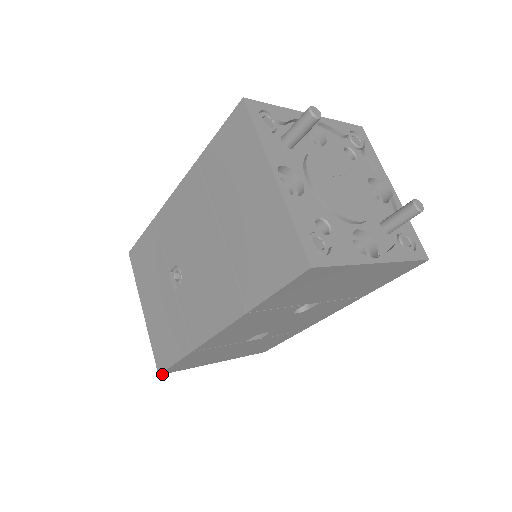
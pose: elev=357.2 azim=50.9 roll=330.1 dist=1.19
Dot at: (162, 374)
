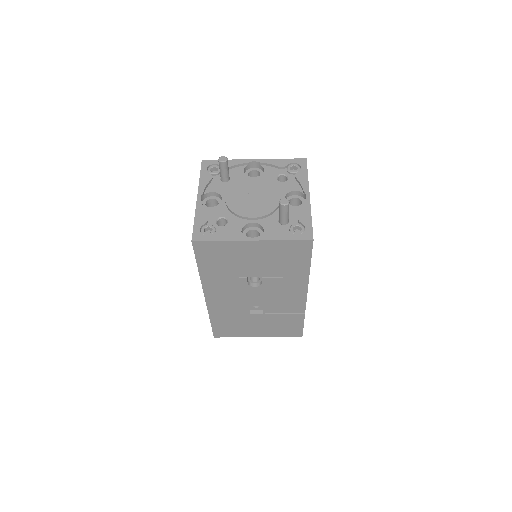
Dot at: (216, 337)
